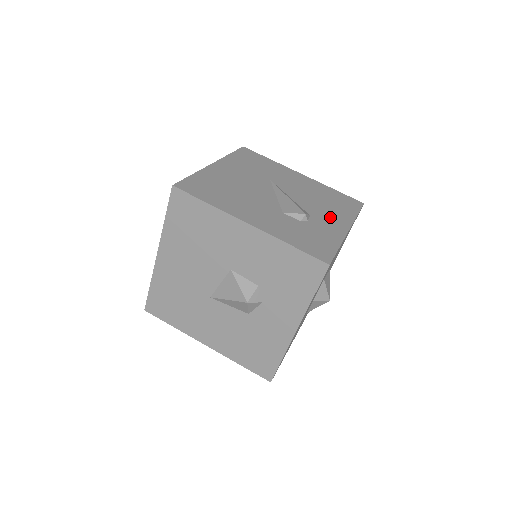
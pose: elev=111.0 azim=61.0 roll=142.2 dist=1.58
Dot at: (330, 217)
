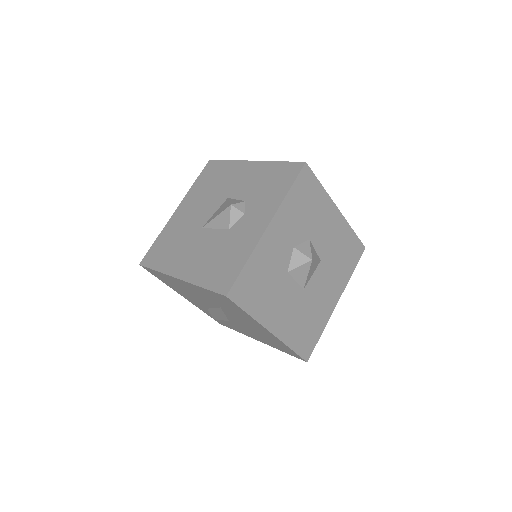
Dot at: occluded
